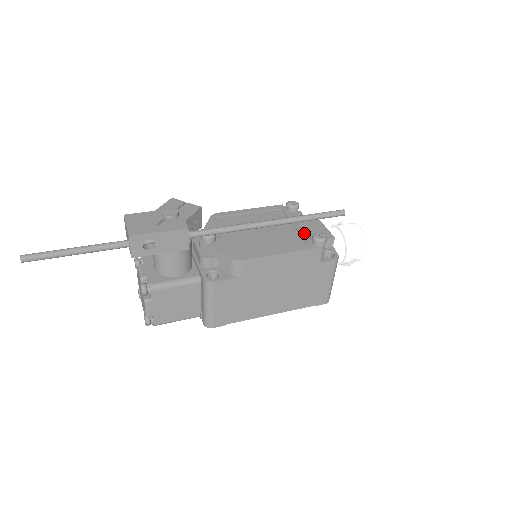
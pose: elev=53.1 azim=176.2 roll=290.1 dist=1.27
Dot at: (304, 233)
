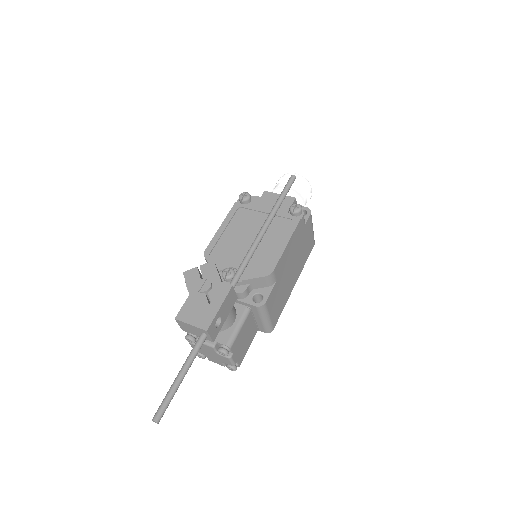
Dot at: (280, 213)
